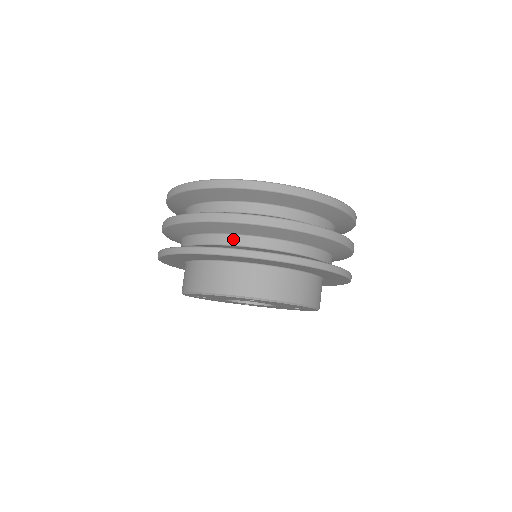
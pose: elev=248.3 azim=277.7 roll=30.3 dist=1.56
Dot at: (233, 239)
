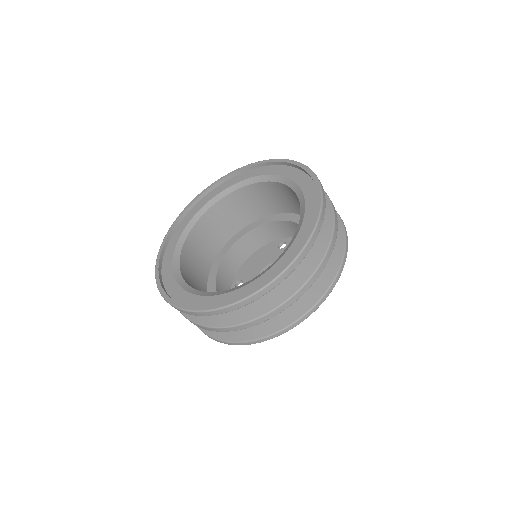
Dot at: occluded
